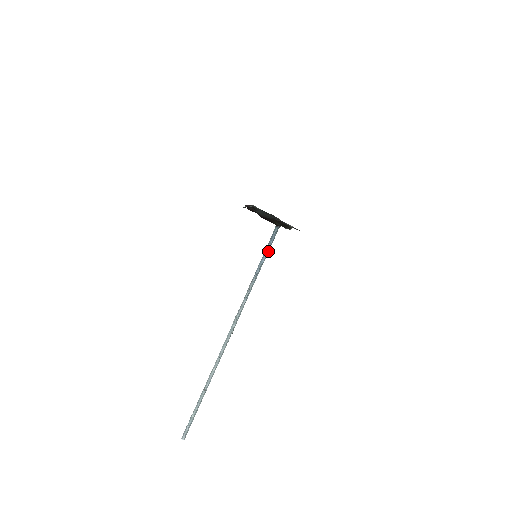
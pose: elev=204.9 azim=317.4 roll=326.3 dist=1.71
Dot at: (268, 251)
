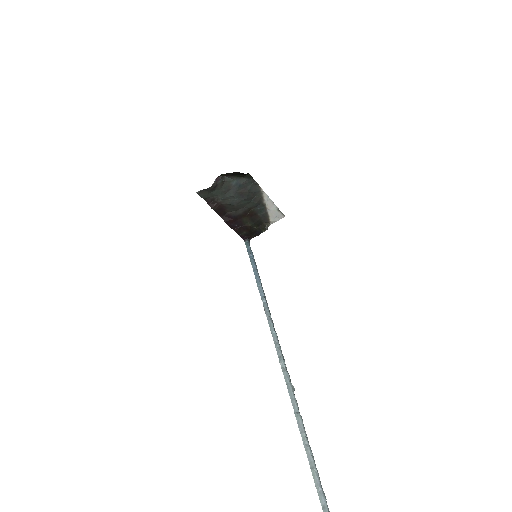
Dot at: (256, 269)
